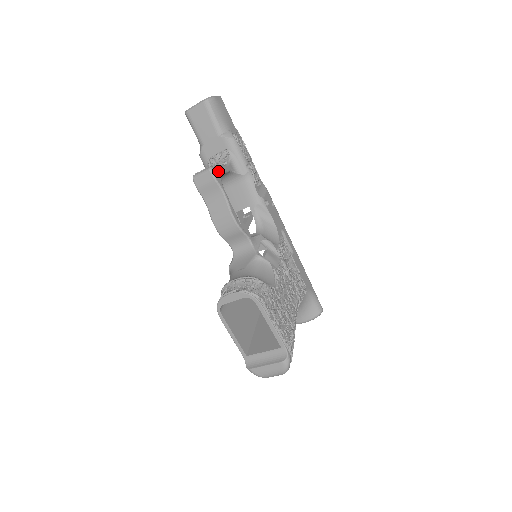
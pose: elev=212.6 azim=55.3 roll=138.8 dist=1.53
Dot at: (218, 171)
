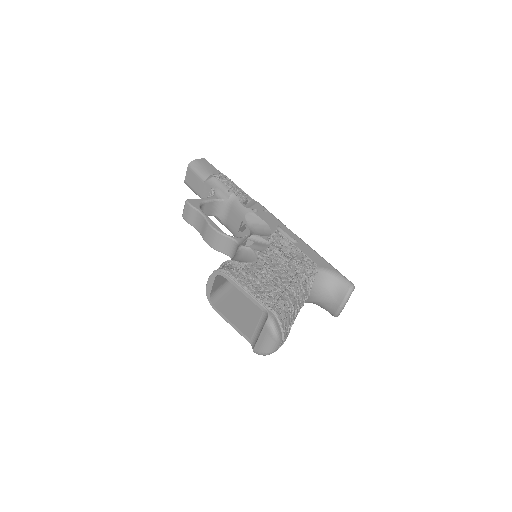
Dot at: (196, 201)
